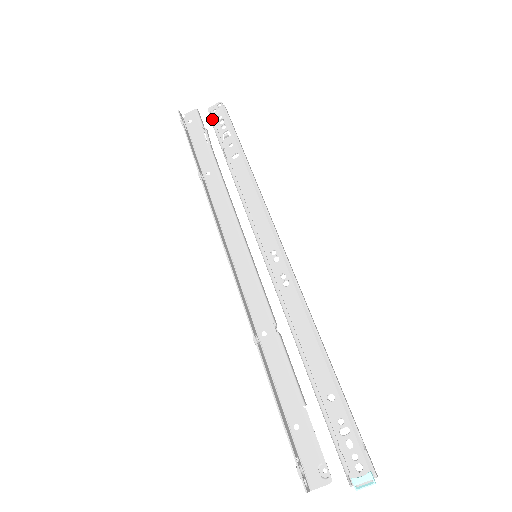
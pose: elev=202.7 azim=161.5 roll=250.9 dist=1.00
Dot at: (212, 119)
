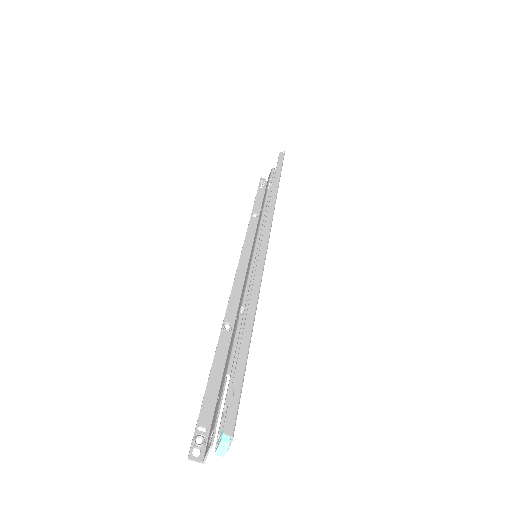
Dot at: occluded
